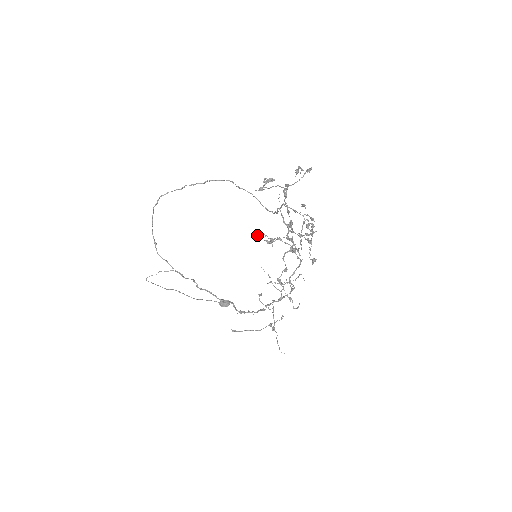
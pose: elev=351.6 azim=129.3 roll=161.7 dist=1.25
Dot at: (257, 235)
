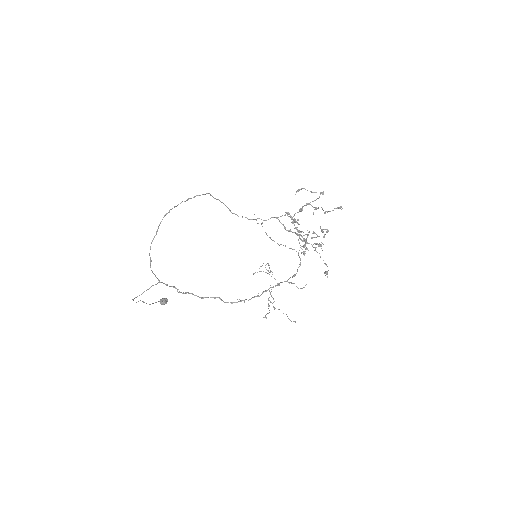
Dot at: (321, 244)
